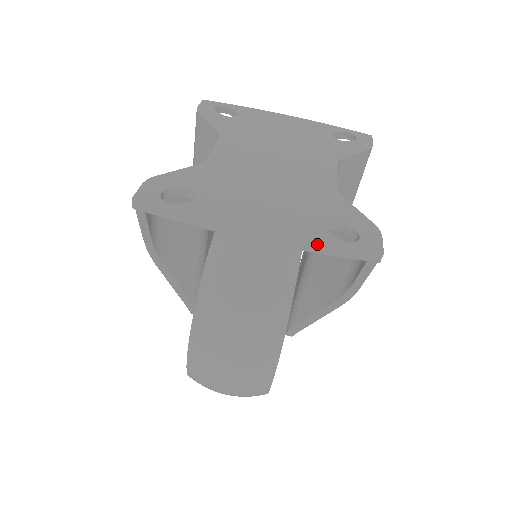
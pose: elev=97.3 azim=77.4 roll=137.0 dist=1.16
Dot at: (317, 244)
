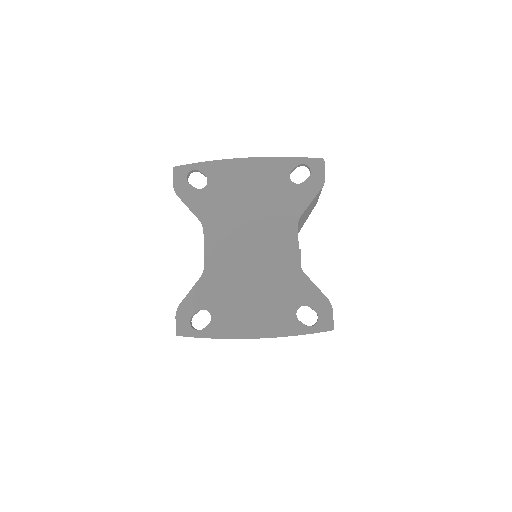
Dot at: occluded
